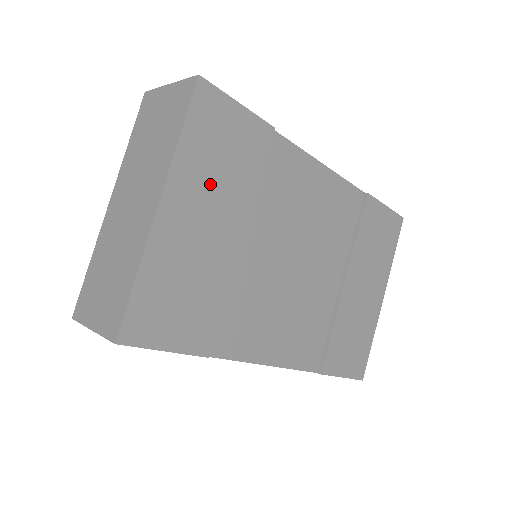
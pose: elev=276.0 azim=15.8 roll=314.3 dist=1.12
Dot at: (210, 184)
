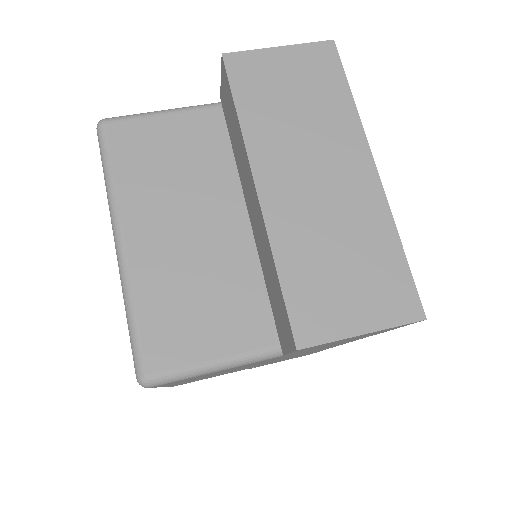
Dot at: occluded
